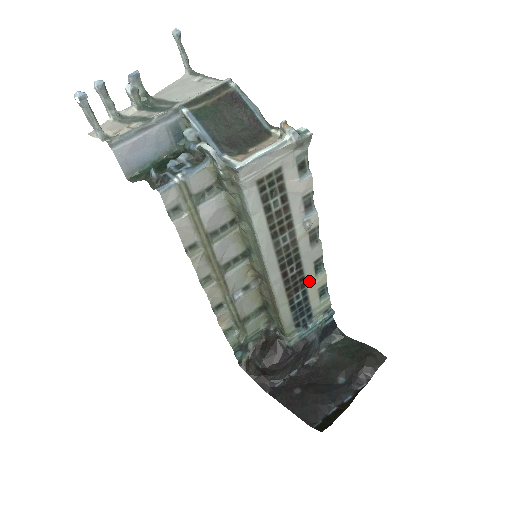
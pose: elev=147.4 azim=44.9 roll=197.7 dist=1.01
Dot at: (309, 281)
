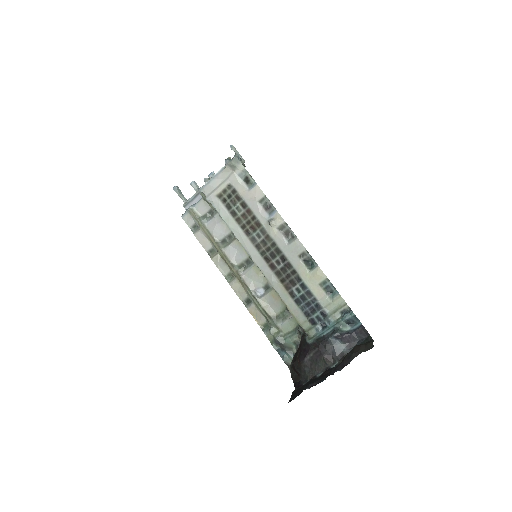
Dot at: (303, 275)
